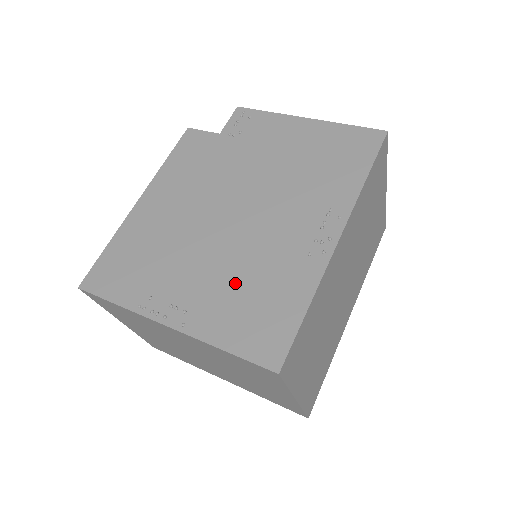
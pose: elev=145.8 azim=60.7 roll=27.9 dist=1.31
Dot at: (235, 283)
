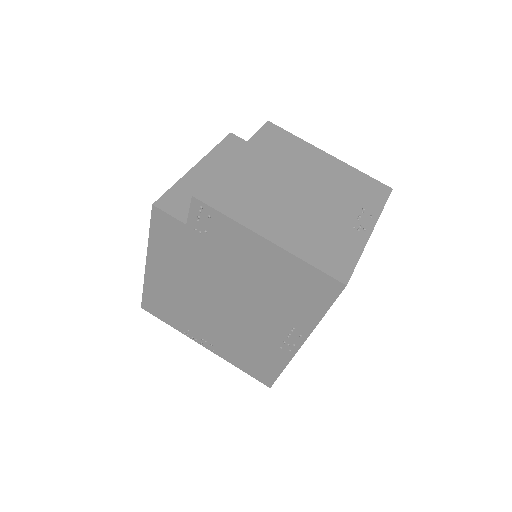
Dot at: (236, 343)
